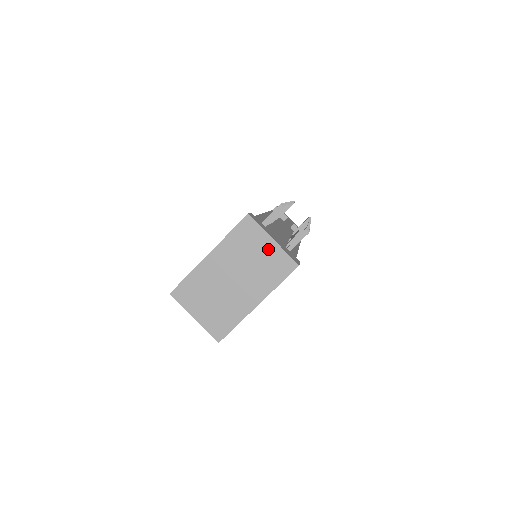
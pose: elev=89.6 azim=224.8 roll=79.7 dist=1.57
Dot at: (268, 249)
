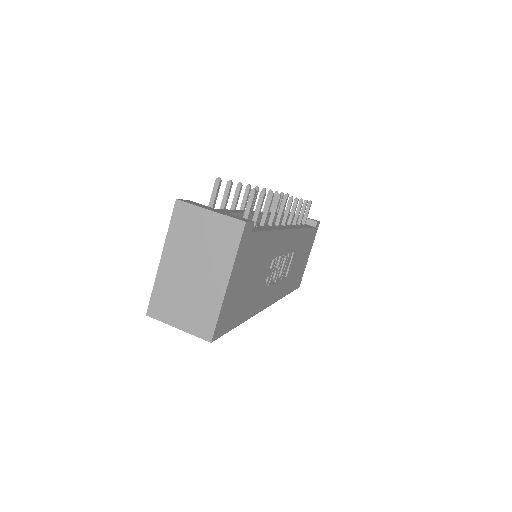
Dot at: (210, 222)
